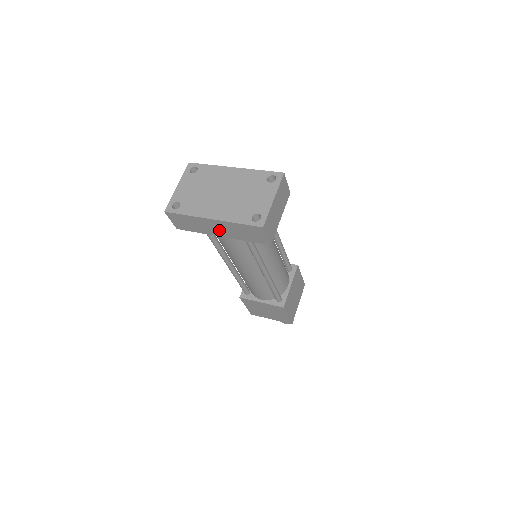
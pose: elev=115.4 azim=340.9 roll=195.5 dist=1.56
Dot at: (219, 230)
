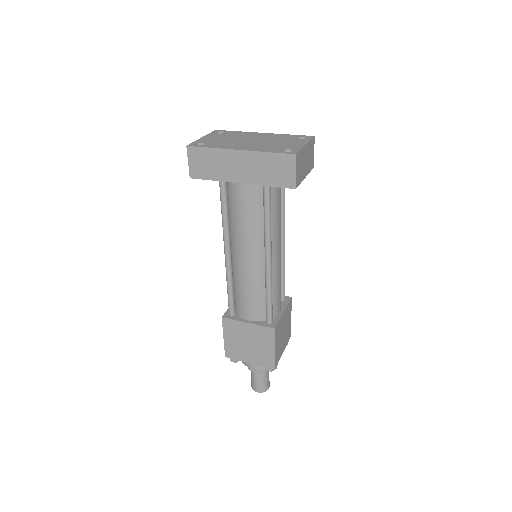
Dot at: (241, 170)
